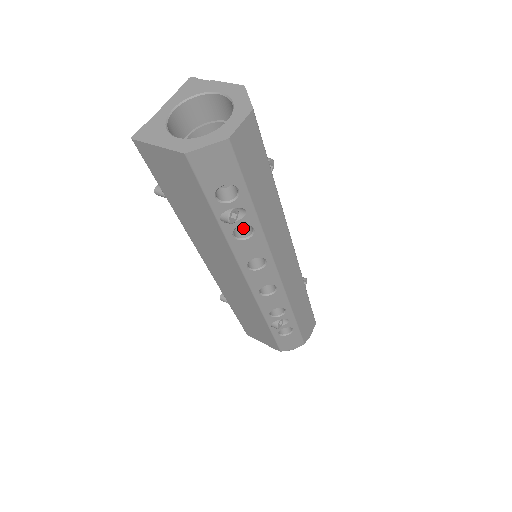
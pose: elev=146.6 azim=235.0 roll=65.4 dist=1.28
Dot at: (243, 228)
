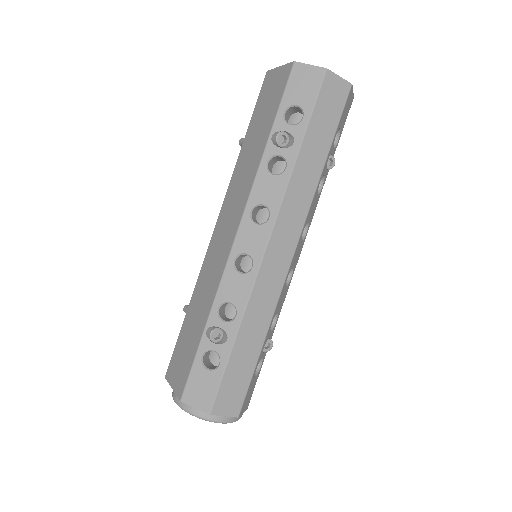
Dot at: occluded
